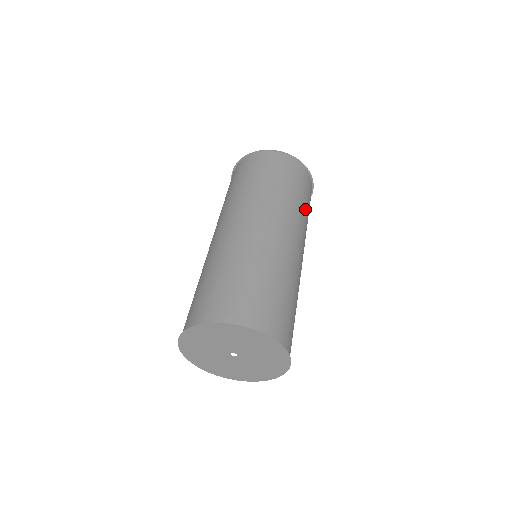
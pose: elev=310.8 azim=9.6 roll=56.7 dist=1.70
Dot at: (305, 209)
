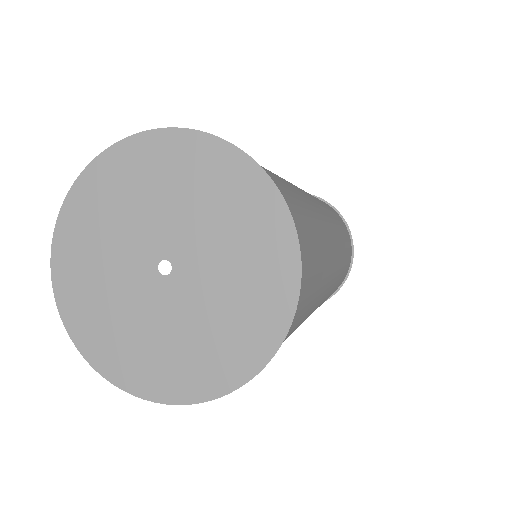
Dot at: occluded
